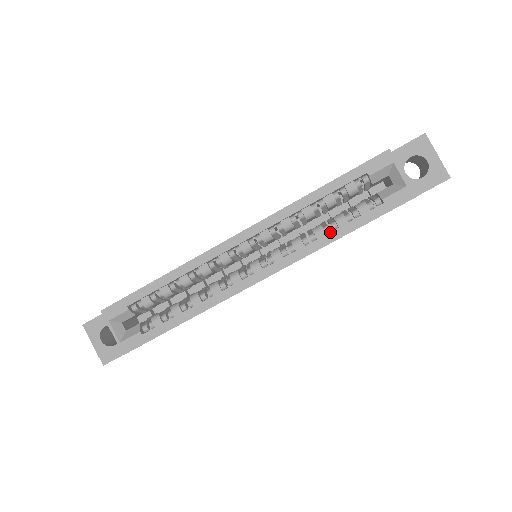
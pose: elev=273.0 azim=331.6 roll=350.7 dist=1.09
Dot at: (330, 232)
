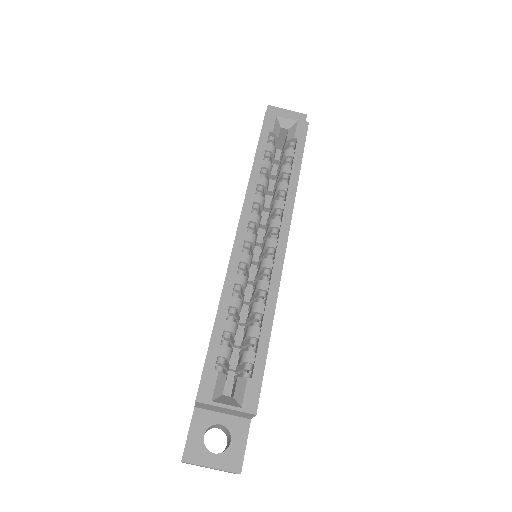
Dot at: (290, 178)
